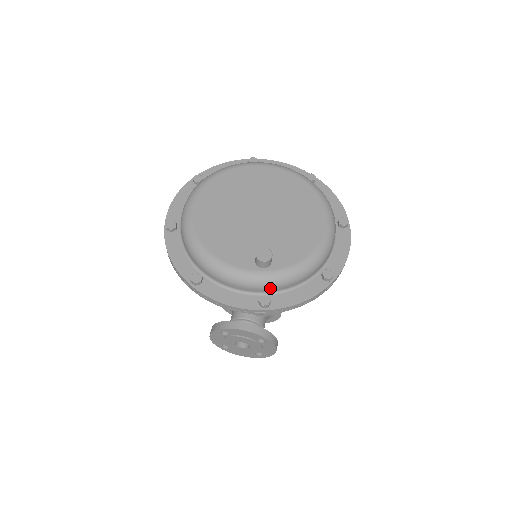
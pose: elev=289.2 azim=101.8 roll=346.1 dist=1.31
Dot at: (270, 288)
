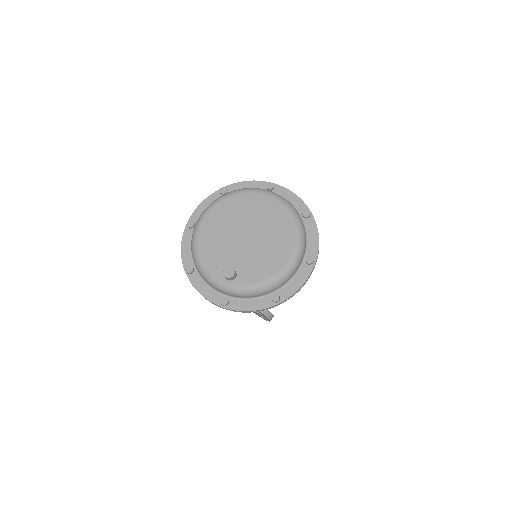
Dot at: (230, 294)
